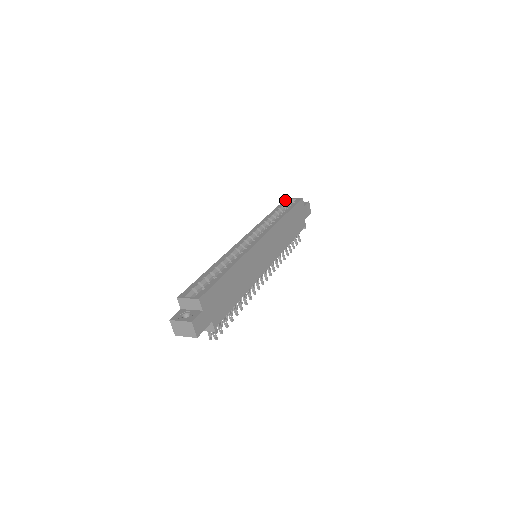
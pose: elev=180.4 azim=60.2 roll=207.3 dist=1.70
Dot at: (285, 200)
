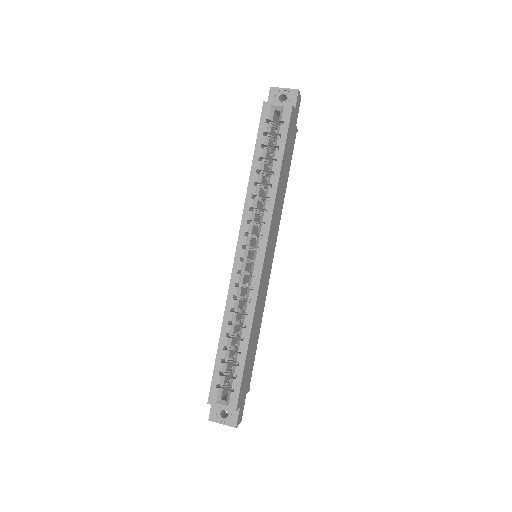
Dot at: (264, 109)
